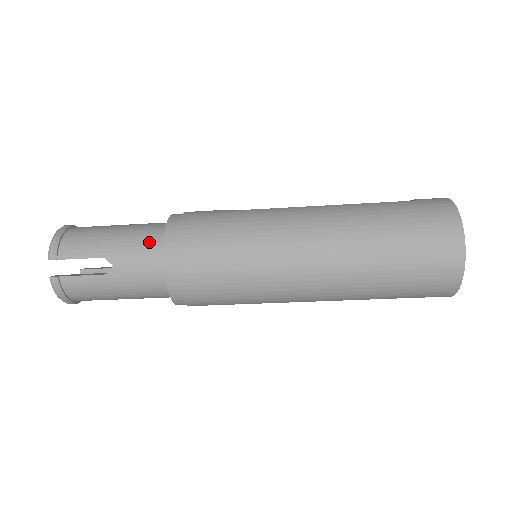
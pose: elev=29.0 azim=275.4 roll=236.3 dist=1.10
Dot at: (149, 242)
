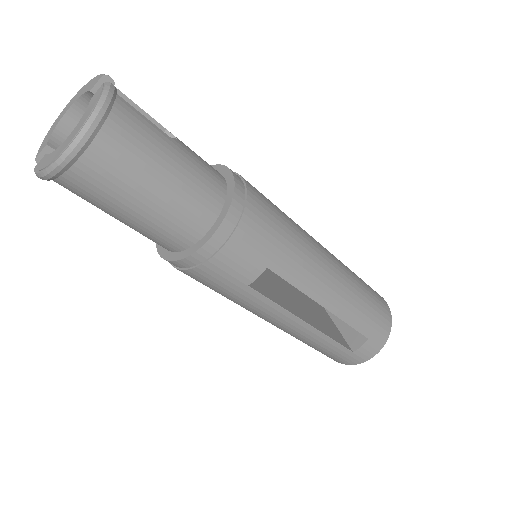
Dot at: occluded
